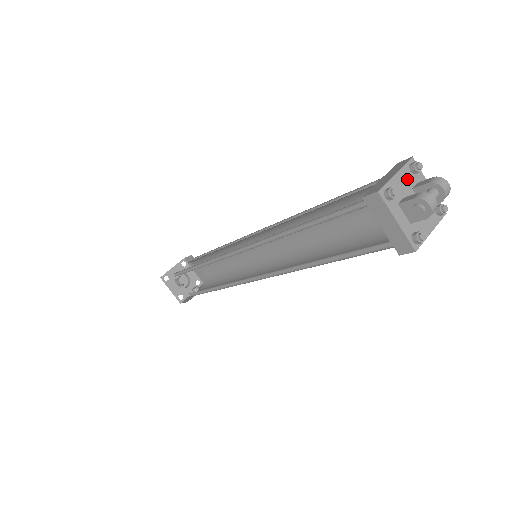
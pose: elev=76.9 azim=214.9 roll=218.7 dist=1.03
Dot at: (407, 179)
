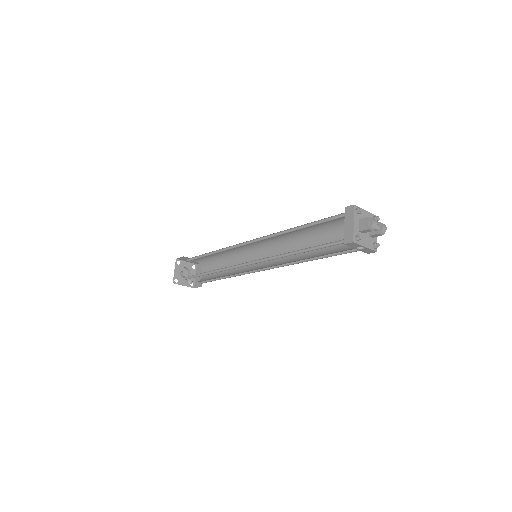
Dot at: occluded
